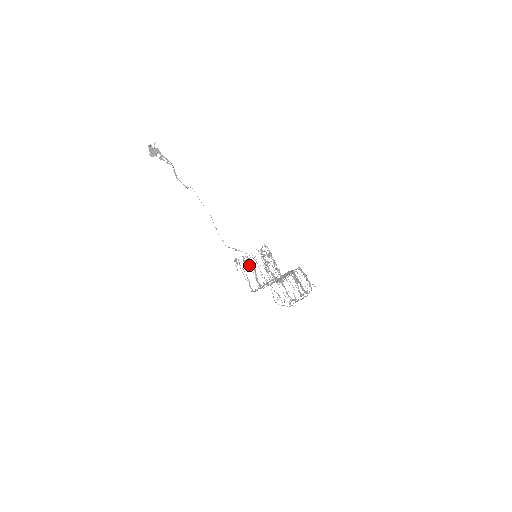
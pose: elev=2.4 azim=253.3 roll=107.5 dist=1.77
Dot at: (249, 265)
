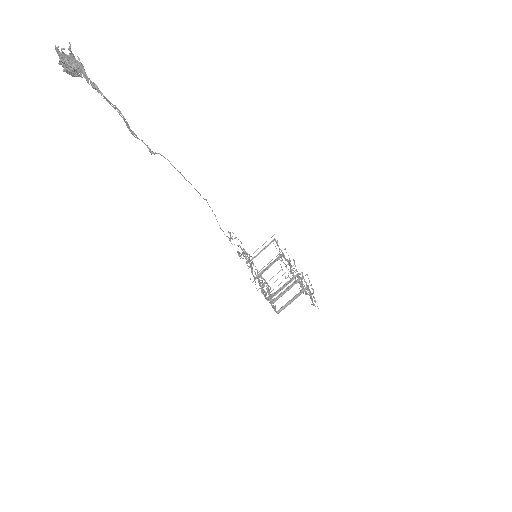
Dot at: occluded
